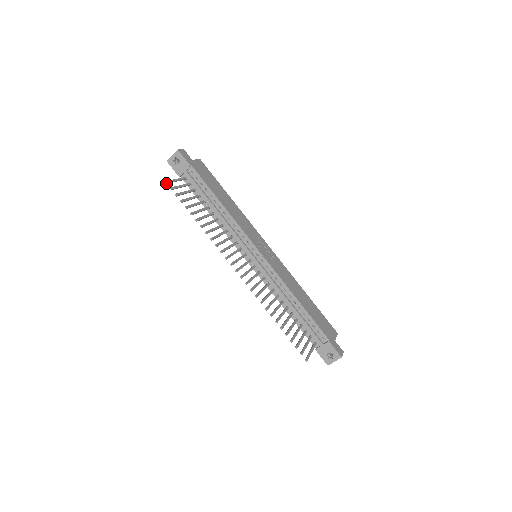
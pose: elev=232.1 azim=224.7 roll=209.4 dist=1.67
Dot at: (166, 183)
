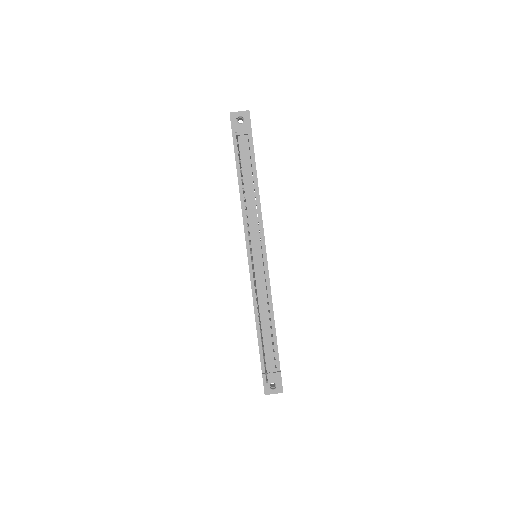
Dot at: (236, 134)
